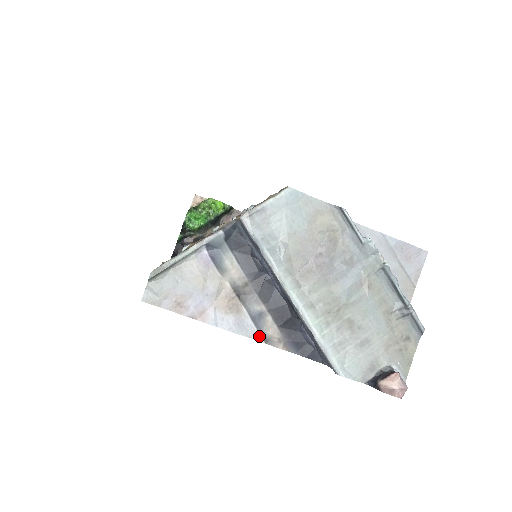
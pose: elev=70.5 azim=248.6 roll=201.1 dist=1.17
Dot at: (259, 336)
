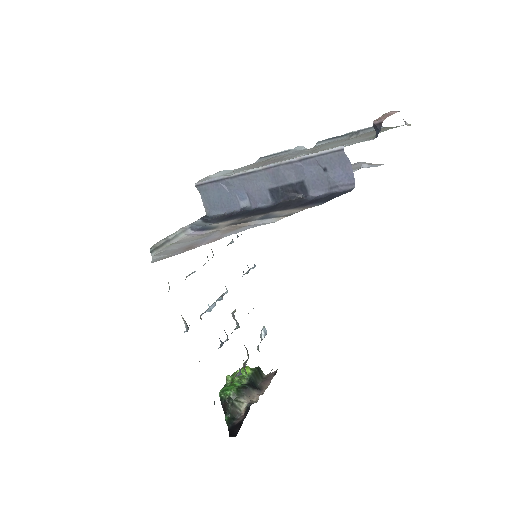
Dot at: (279, 218)
